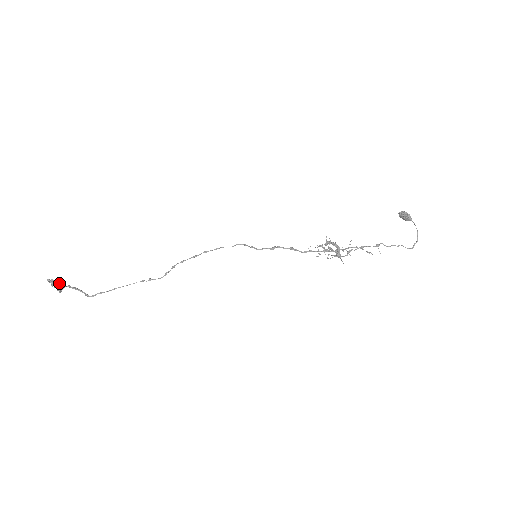
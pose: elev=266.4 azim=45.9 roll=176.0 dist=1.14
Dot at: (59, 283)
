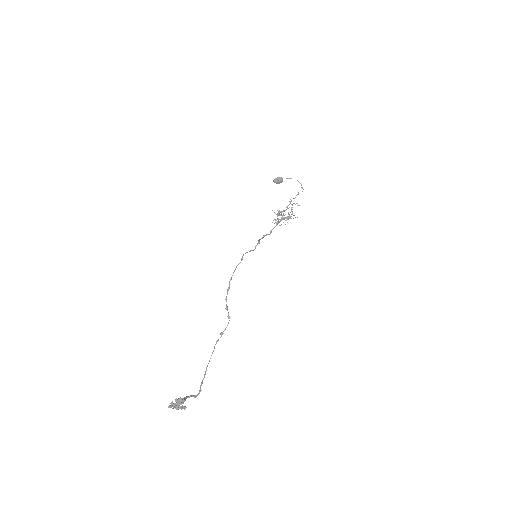
Dot at: (180, 398)
